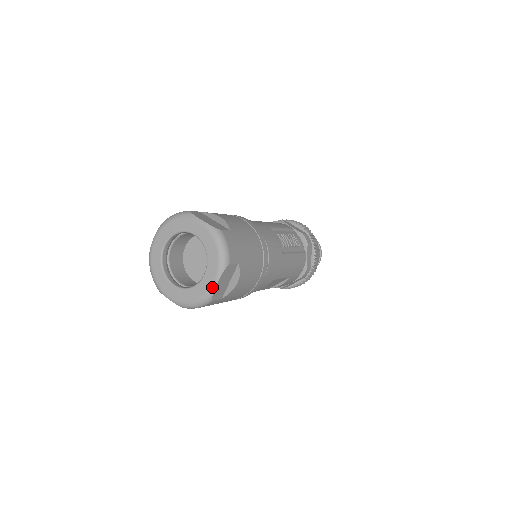
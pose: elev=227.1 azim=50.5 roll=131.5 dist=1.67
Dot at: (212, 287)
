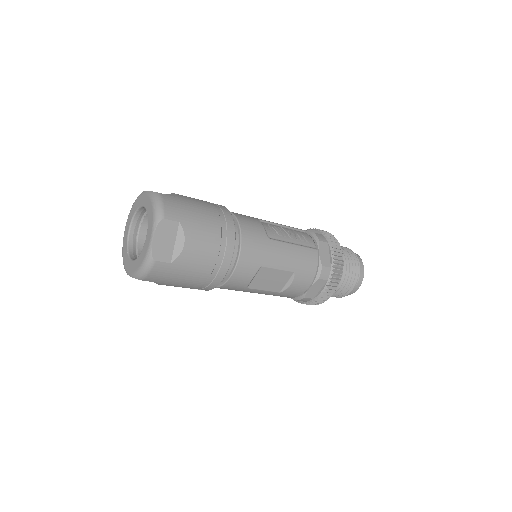
Dot at: (150, 244)
